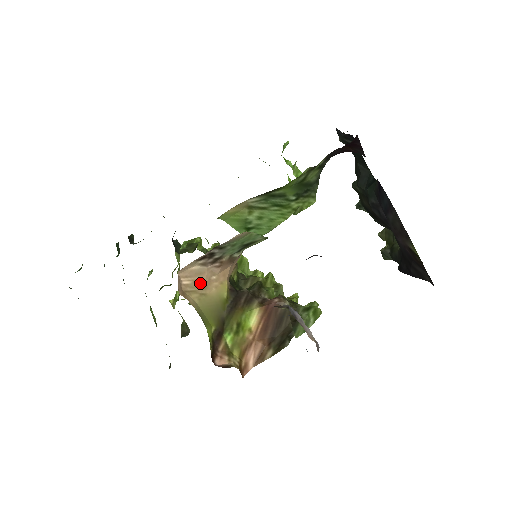
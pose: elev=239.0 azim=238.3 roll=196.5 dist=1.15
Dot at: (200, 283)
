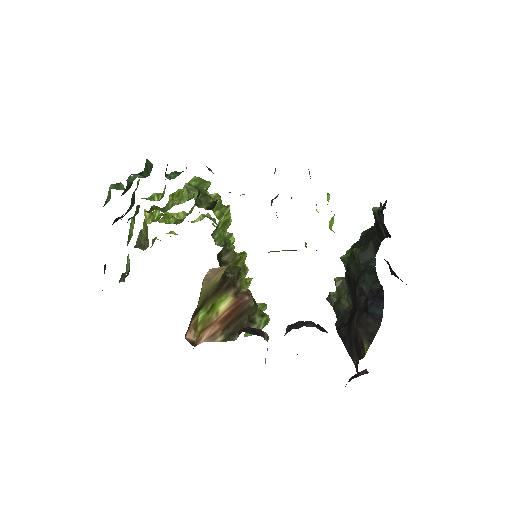
Dot at: (214, 272)
